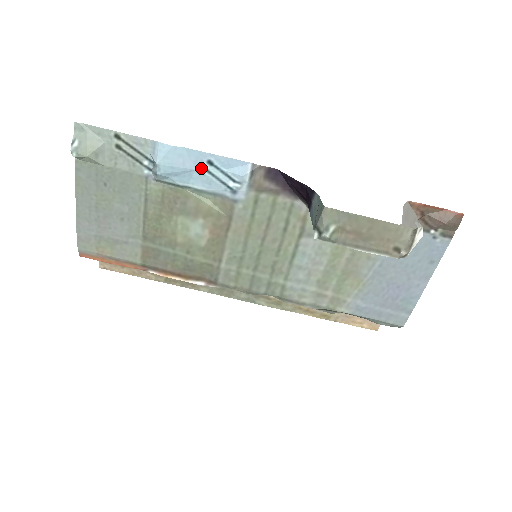
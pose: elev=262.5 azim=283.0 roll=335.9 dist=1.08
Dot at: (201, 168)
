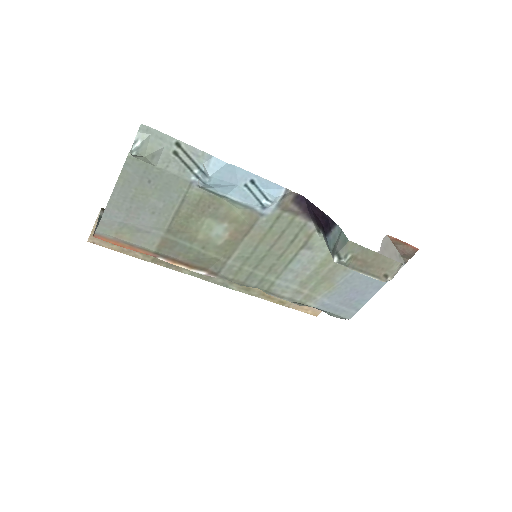
Dot at: (243, 184)
